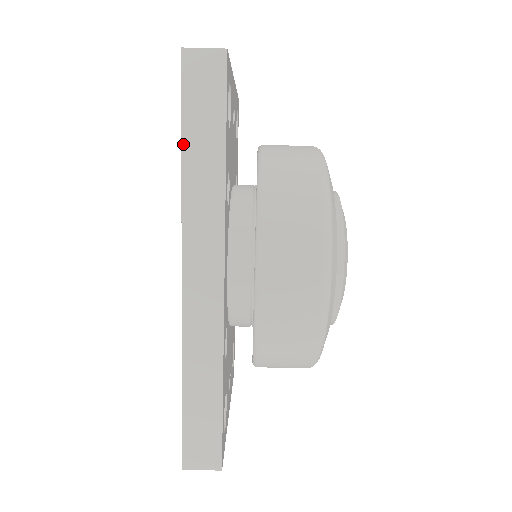
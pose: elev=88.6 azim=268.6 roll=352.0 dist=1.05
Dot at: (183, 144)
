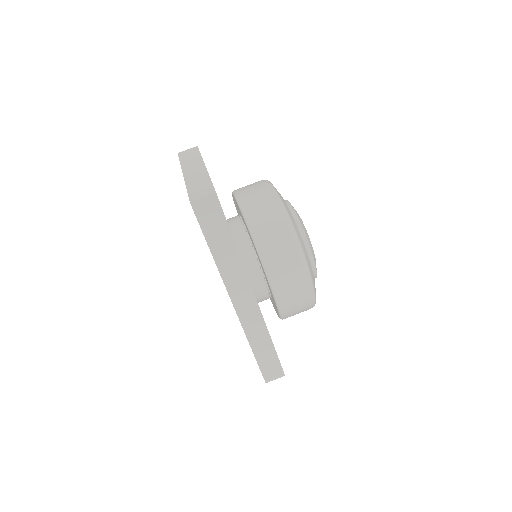
Dot at: (210, 248)
